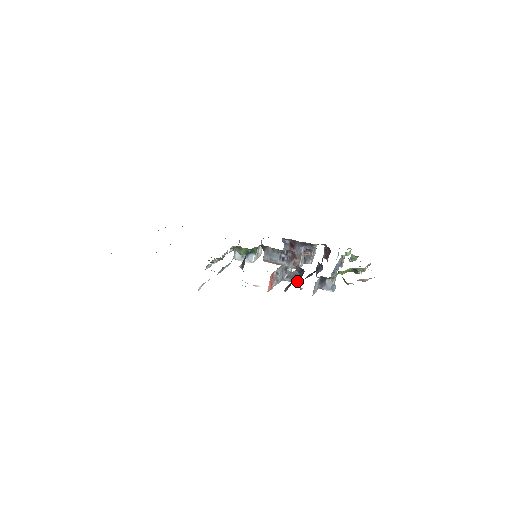
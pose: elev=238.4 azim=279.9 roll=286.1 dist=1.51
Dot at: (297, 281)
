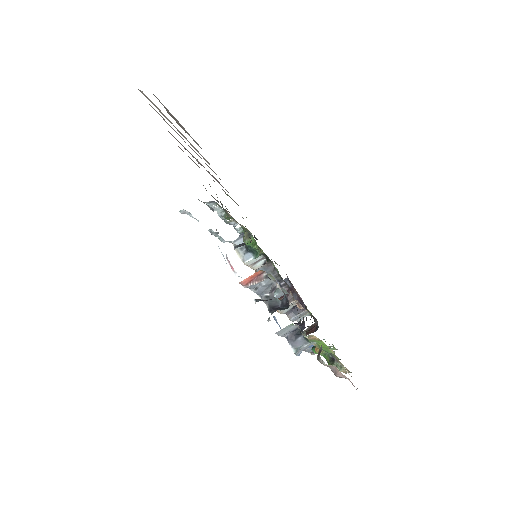
Dot at: (272, 309)
